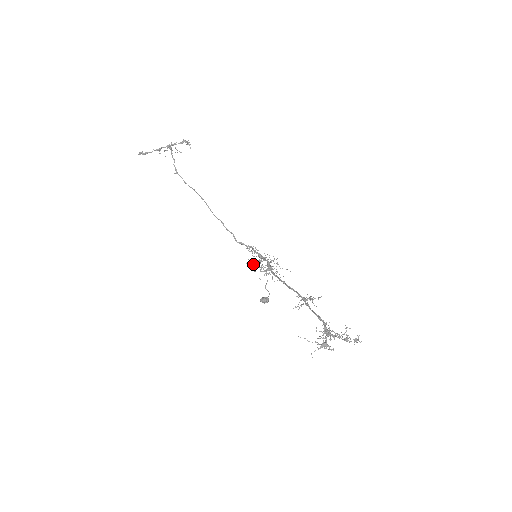
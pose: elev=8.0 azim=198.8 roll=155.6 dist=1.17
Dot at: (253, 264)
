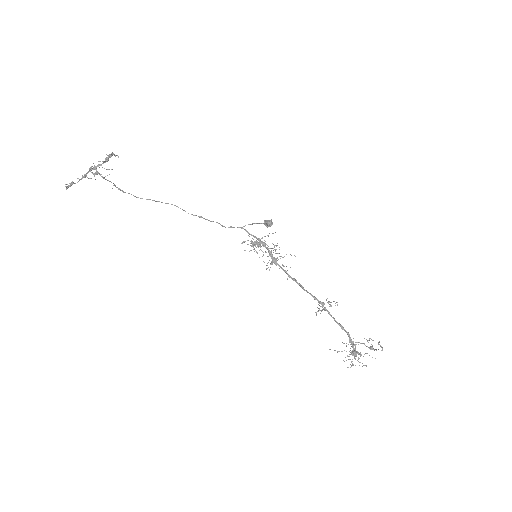
Dot at: (253, 247)
